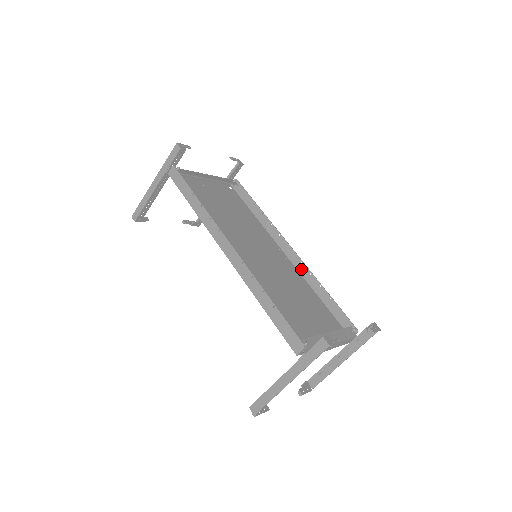
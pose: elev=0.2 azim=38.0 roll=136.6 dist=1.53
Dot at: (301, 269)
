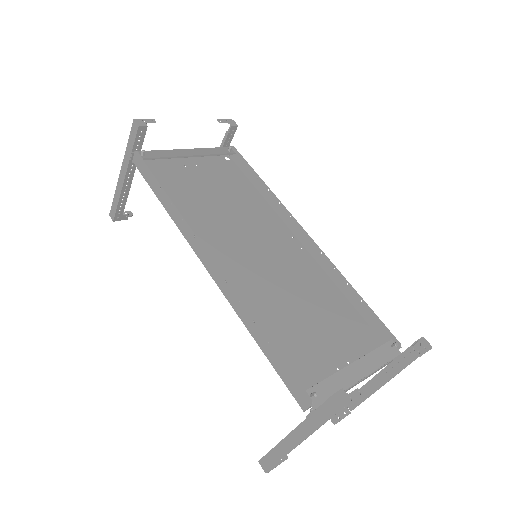
Dot at: (321, 262)
